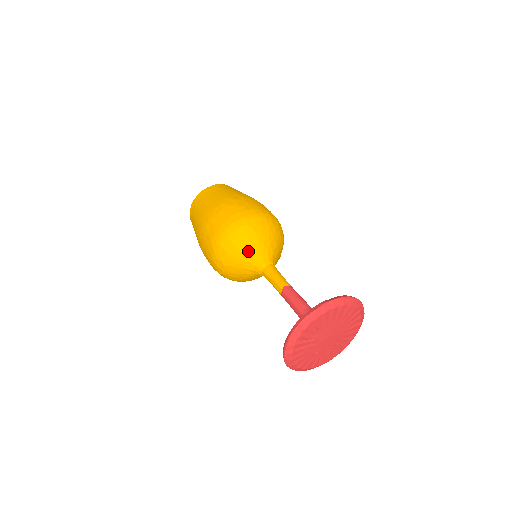
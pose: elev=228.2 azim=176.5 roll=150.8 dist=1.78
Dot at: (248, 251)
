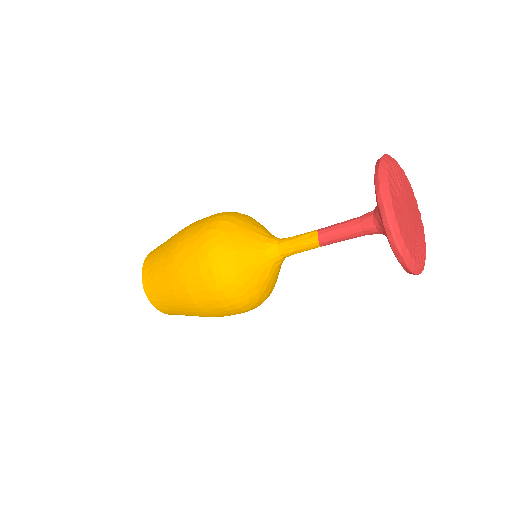
Dot at: (252, 229)
